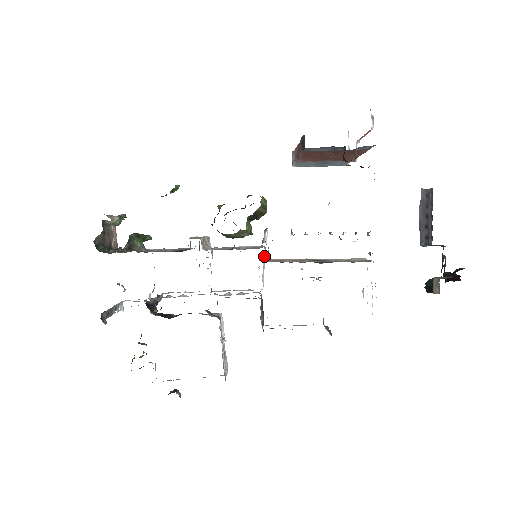
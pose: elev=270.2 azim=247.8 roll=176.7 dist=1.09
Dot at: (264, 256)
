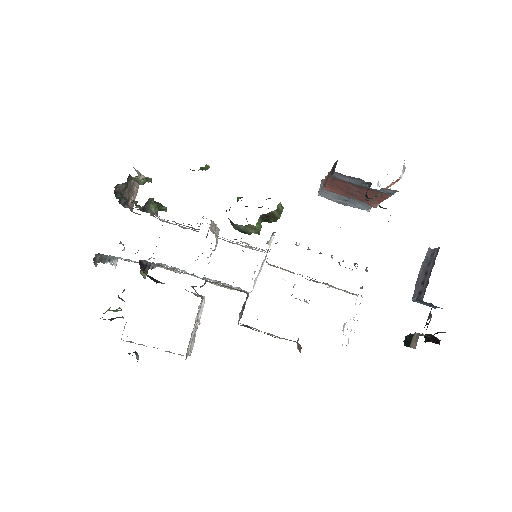
Dot at: occluded
